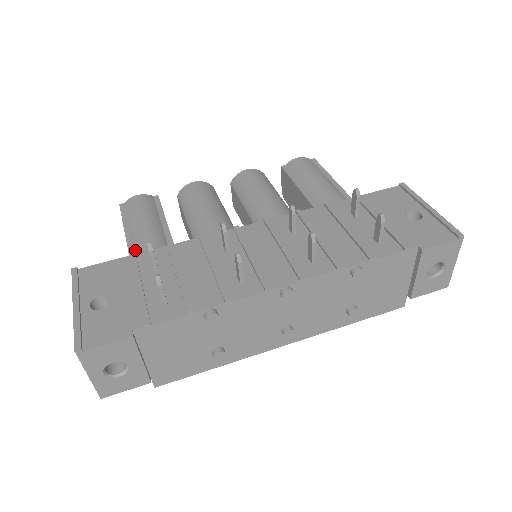
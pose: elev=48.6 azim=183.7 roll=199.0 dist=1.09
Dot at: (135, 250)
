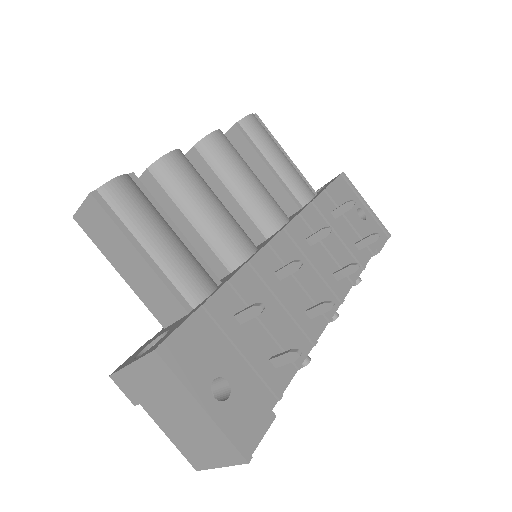
Dot at: (177, 285)
